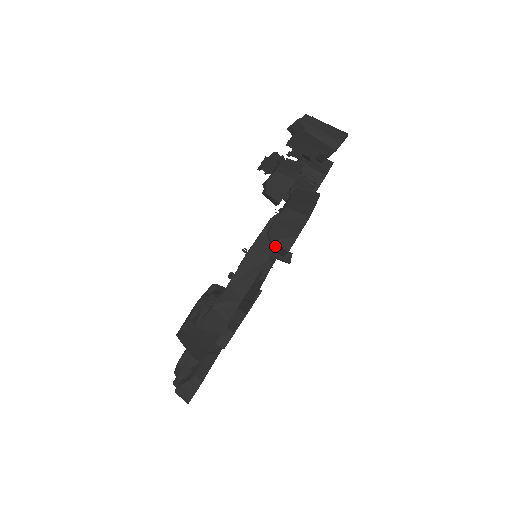
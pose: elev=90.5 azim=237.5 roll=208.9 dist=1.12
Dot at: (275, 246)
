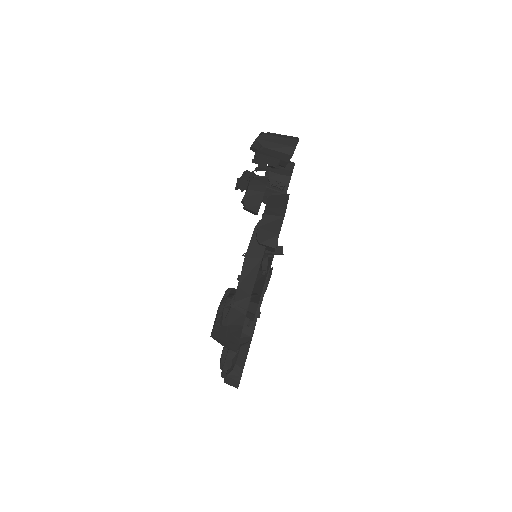
Dot at: (264, 247)
